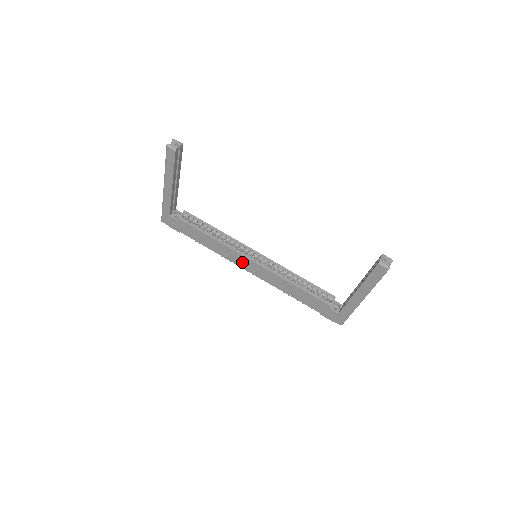
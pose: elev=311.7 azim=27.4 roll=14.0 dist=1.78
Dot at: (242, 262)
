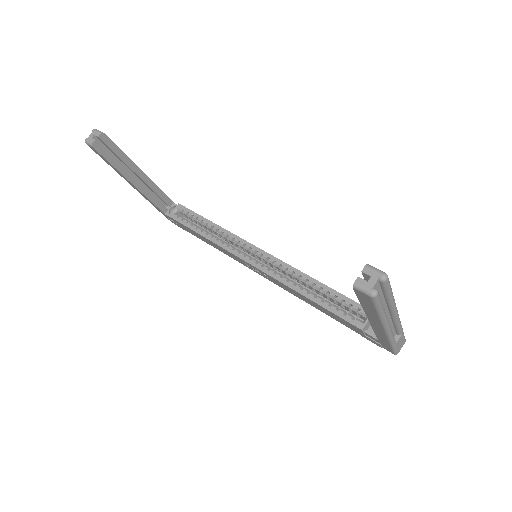
Dot at: occluded
